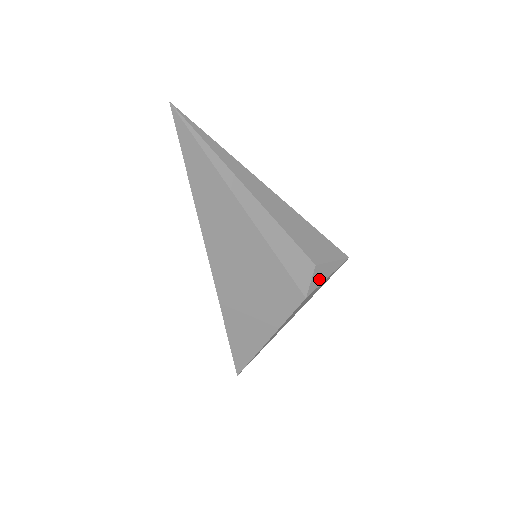
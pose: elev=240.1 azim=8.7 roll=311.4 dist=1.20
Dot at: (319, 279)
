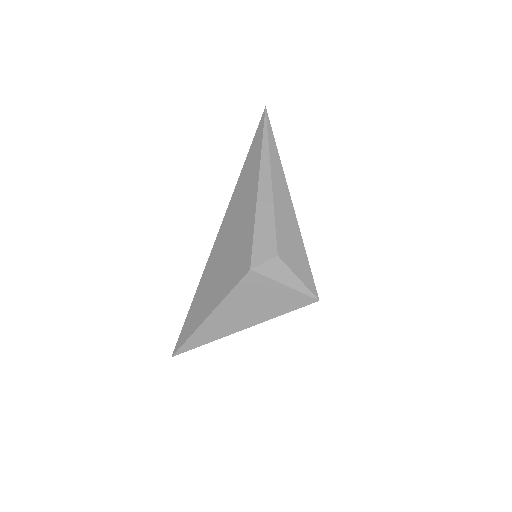
Dot at: (274, 273)
